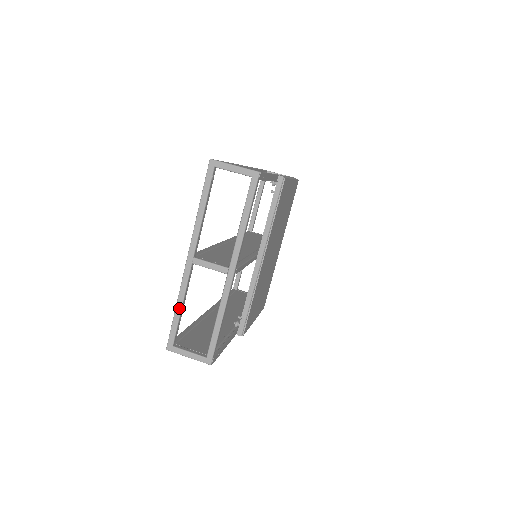
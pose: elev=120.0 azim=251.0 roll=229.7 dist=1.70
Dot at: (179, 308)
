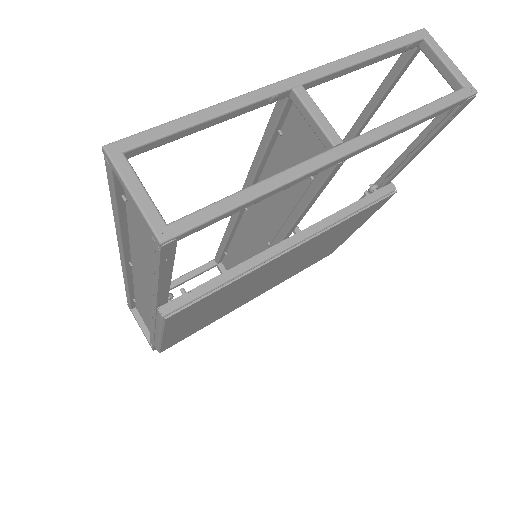
Dot at: (206, 115)
